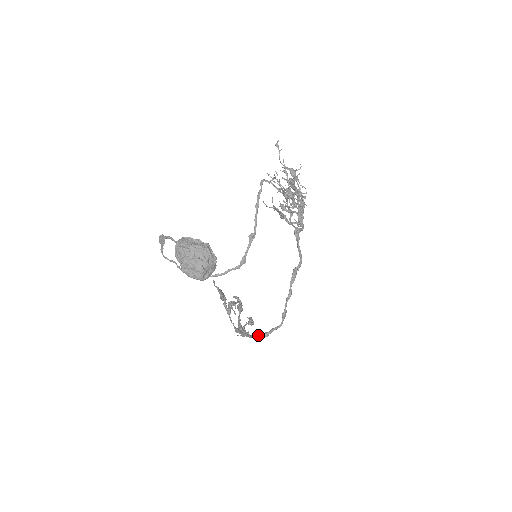
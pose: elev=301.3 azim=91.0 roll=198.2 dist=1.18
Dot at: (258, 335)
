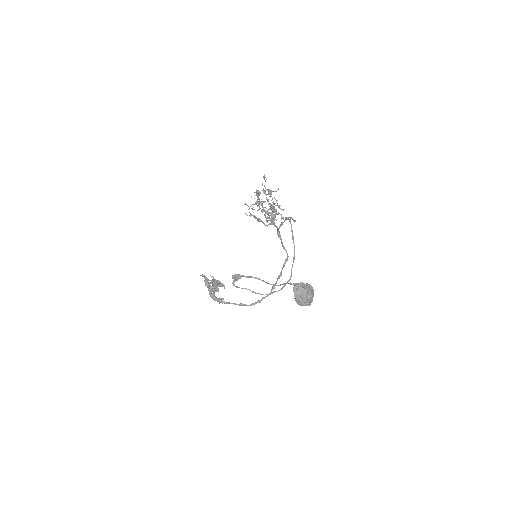
Dot at: (254, 303)
